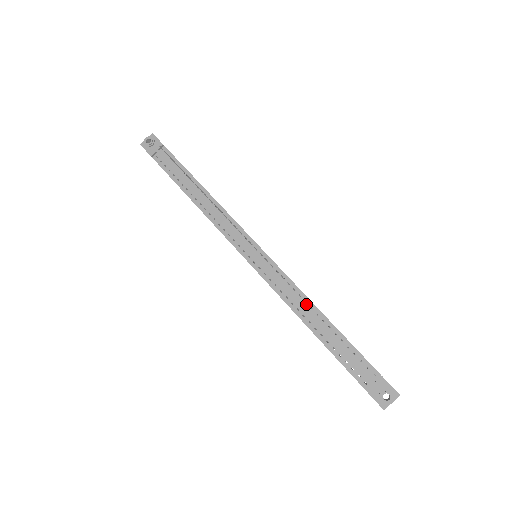
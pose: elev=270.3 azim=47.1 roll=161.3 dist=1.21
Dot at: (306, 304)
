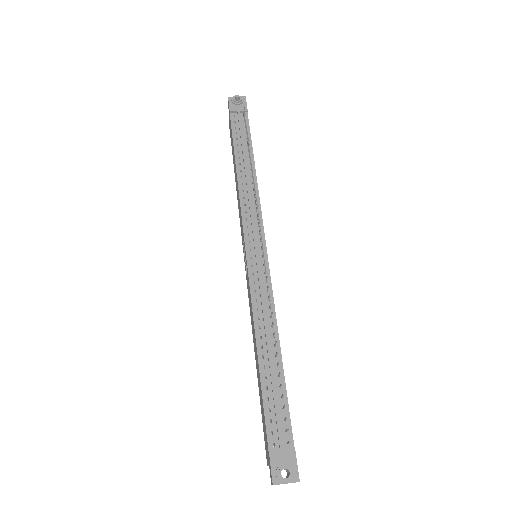
Dot at: (271, 328)
